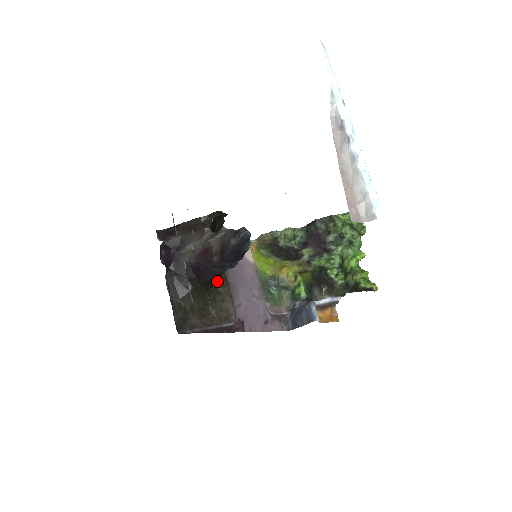
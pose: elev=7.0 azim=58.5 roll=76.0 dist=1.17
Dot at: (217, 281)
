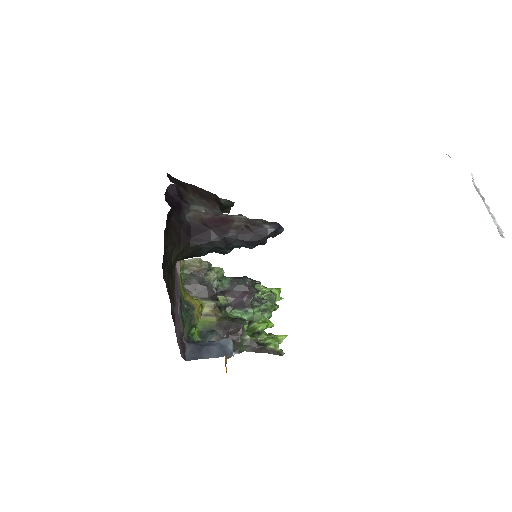
Dot at: occluded
